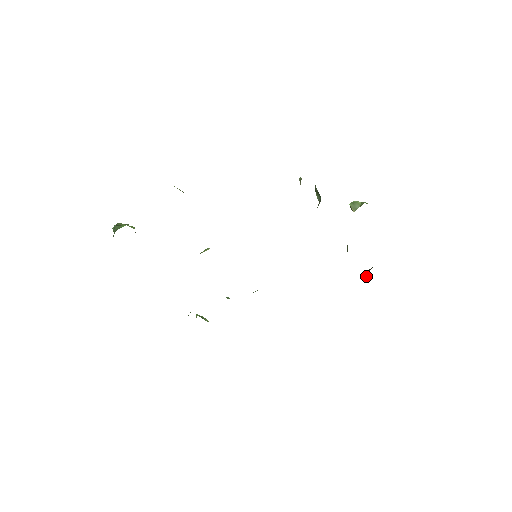
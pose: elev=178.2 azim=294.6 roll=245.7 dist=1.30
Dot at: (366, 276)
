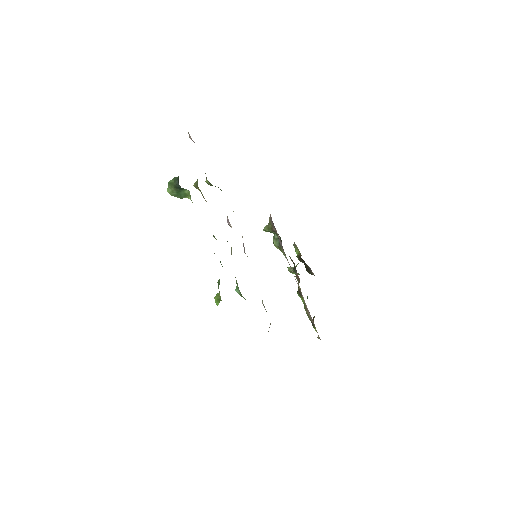
Dot at: occluded
